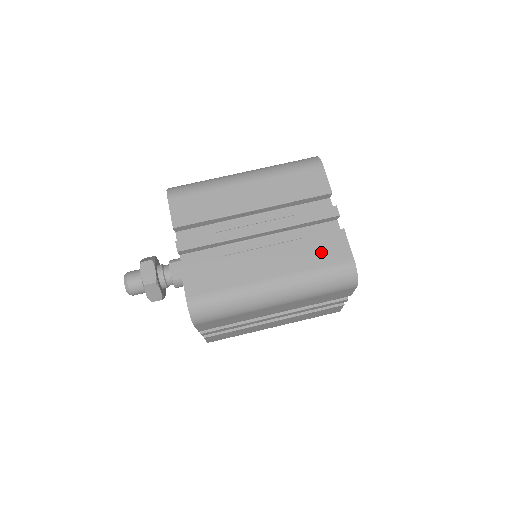
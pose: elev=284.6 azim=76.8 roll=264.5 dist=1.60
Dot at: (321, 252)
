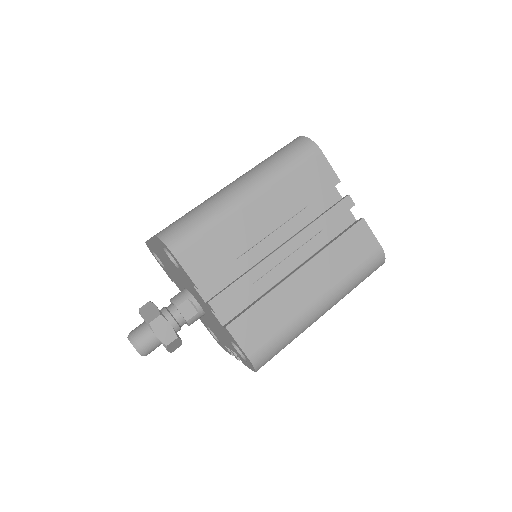
Dot at: (352, 252)
